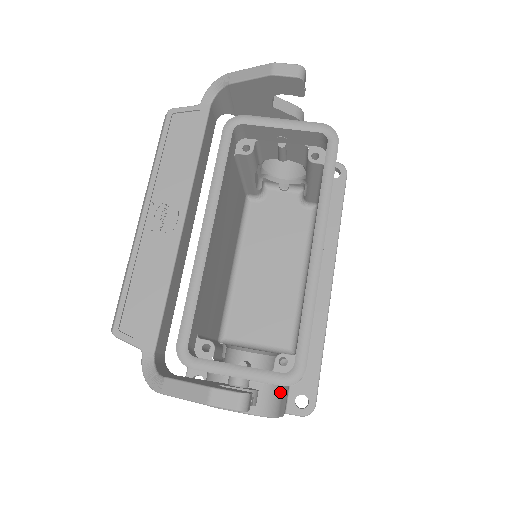
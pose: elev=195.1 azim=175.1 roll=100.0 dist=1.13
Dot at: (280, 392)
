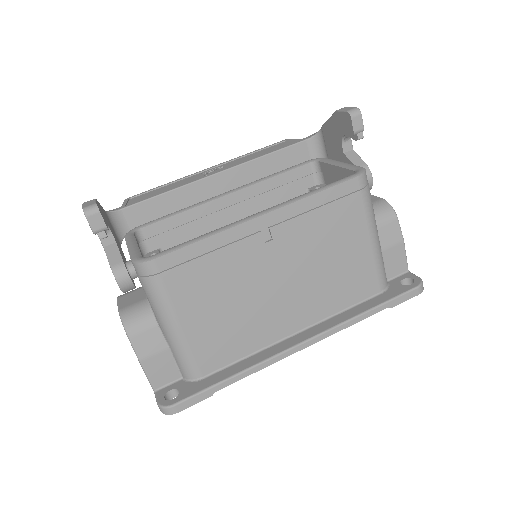
Dot at: (150, 323)
